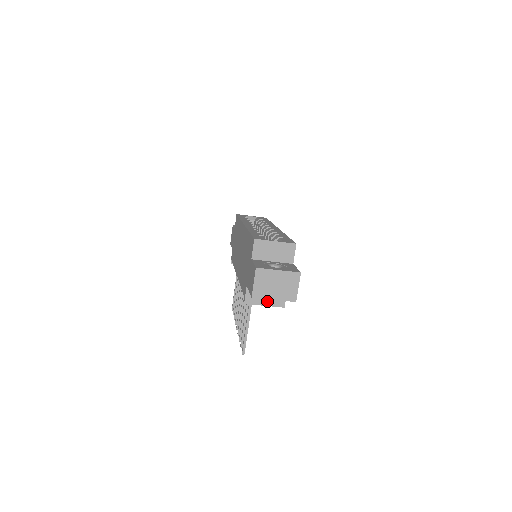
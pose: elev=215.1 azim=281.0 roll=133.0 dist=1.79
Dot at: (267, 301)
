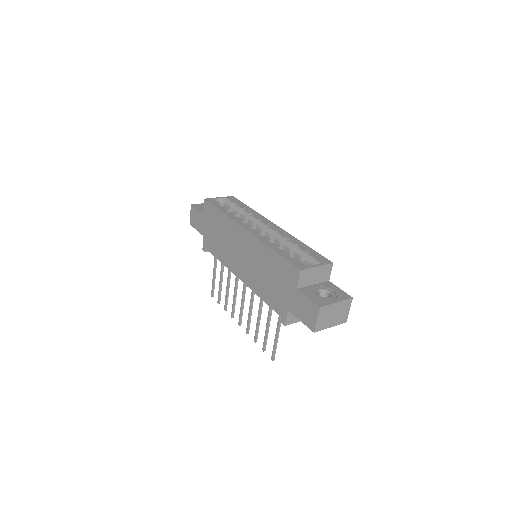
Dot at: occluded
